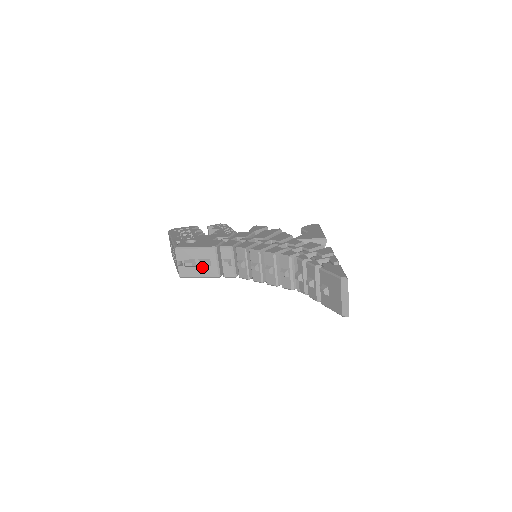
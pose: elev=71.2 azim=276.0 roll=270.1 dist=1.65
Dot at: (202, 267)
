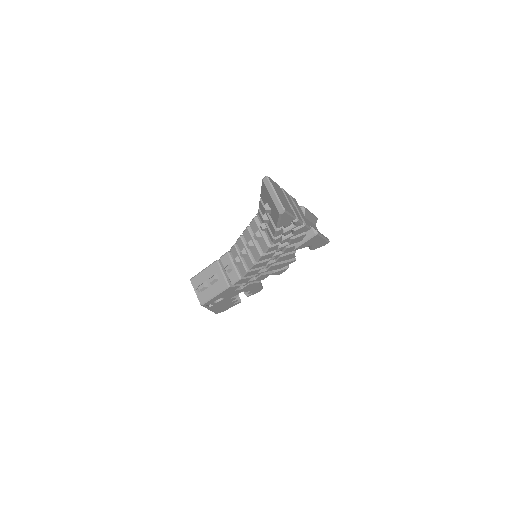
Dot at: (213, 285)
